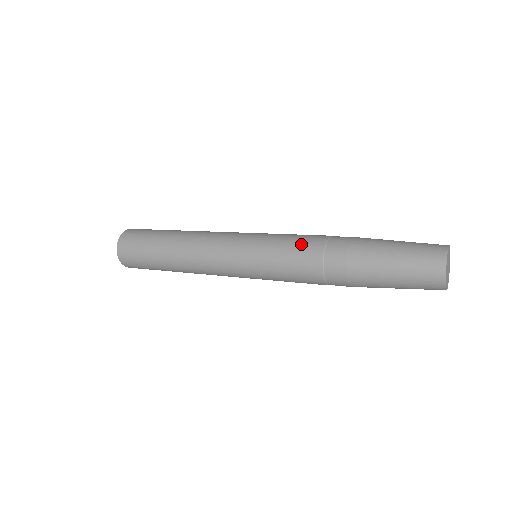
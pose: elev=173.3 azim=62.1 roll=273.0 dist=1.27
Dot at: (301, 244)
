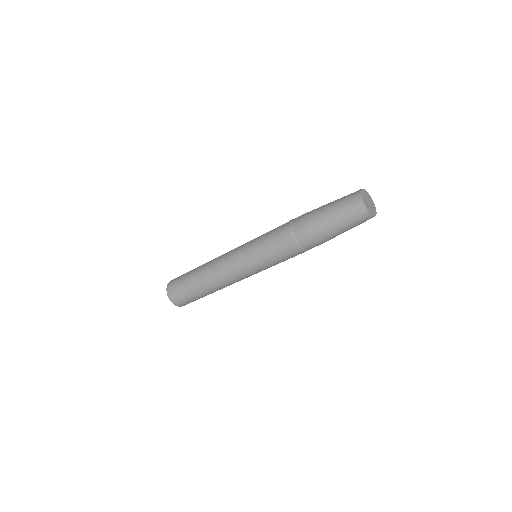
Dot at: (277, 229)
